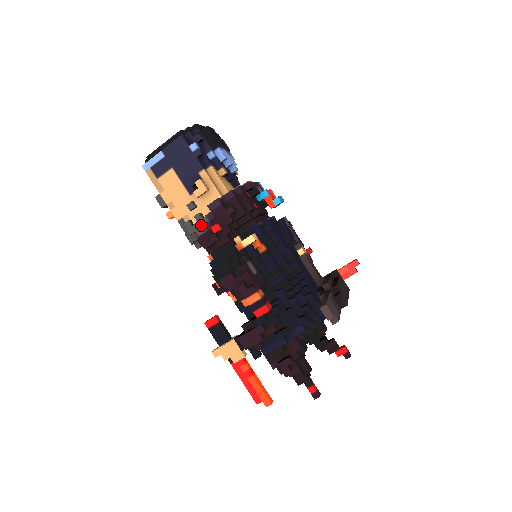
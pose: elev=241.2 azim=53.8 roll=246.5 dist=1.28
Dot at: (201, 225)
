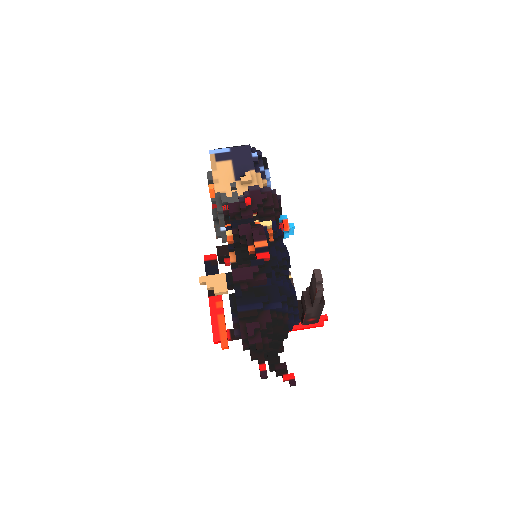
Dot at: (234, 199)
